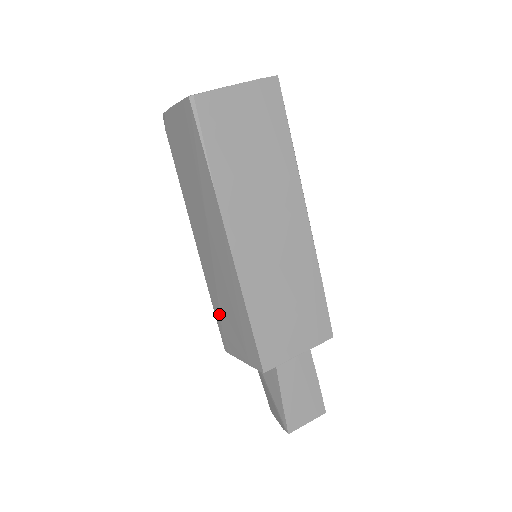
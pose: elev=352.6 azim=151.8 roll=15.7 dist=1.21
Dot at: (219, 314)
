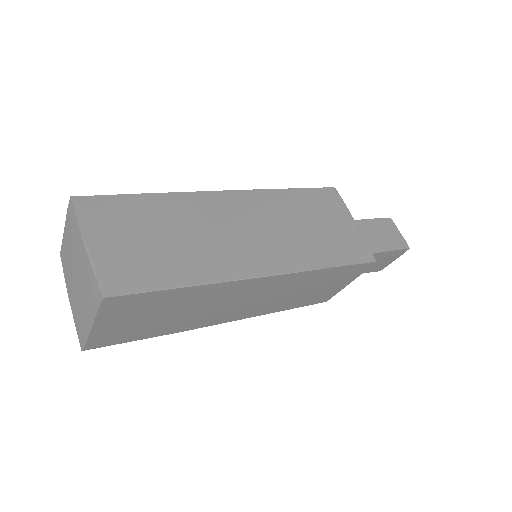
Dot at: occluded
